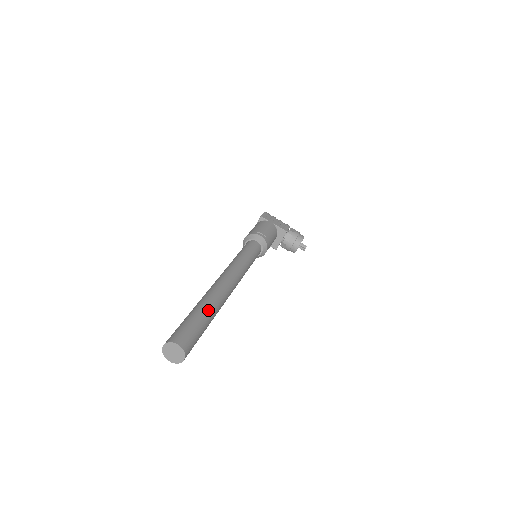
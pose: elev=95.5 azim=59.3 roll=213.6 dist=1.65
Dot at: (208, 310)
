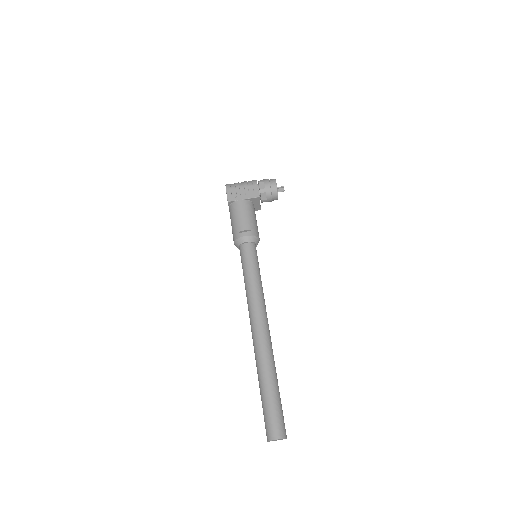
Dot at: (271, 381)
